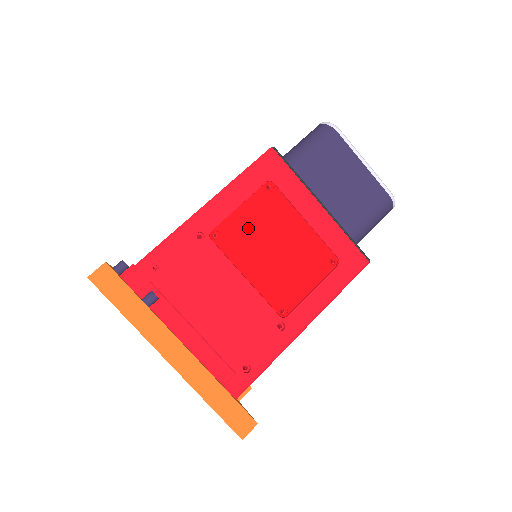
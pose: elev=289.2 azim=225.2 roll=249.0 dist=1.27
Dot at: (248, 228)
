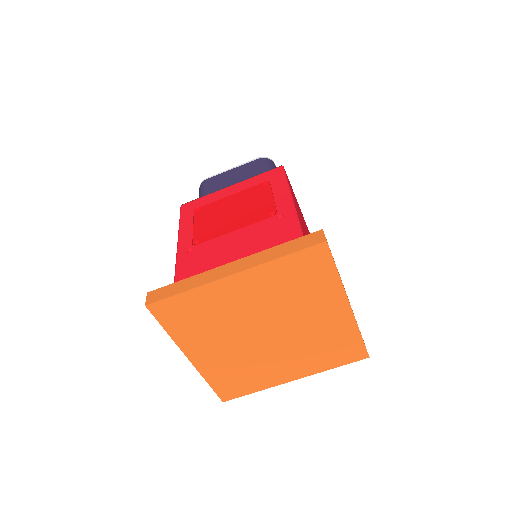
Dot at: (208, 225)
